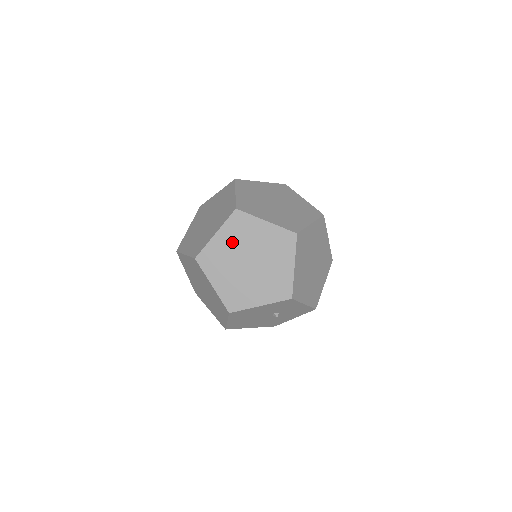
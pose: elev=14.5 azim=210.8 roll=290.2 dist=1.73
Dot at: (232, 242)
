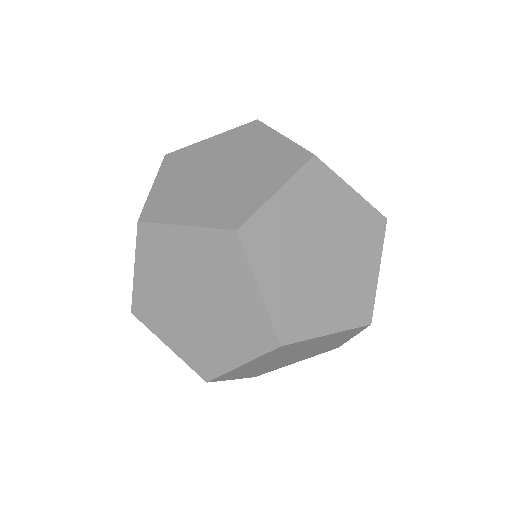
Dot at: (319, 343)
